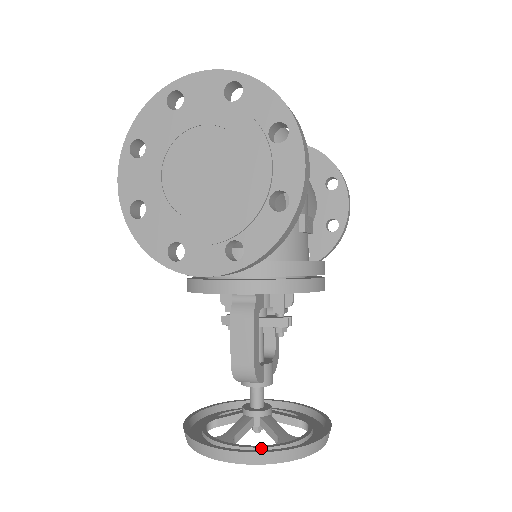
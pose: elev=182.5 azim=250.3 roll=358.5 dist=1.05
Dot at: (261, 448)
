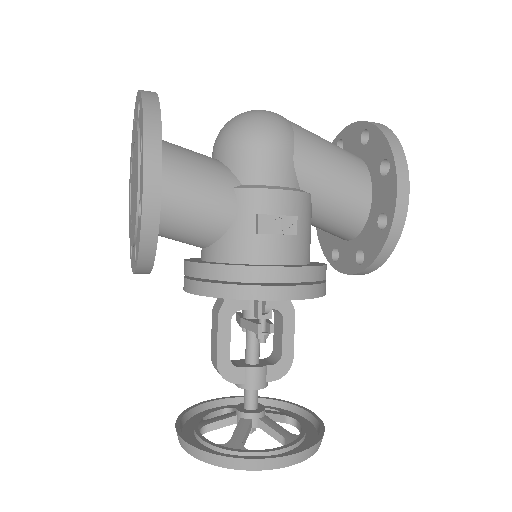
Dot at: (205, 442)
